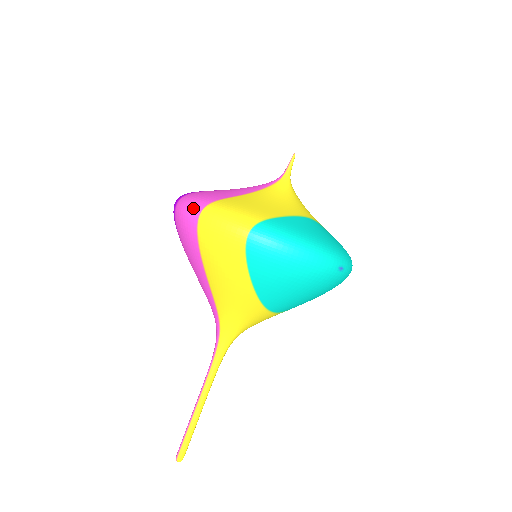
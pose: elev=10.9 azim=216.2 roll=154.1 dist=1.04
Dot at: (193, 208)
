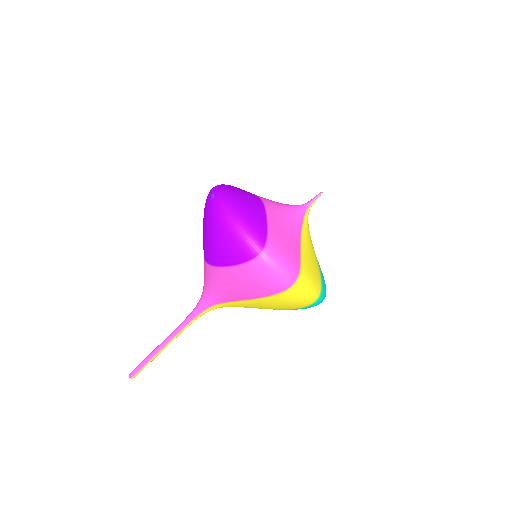
Dot at: (288, 277)
